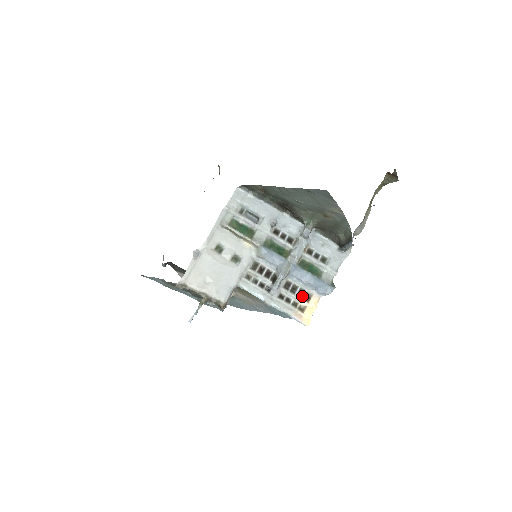
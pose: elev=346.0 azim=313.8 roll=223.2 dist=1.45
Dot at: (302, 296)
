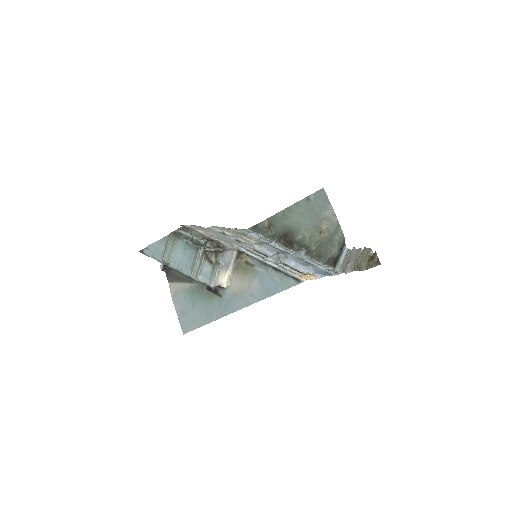
Dot at: (299, 272)
